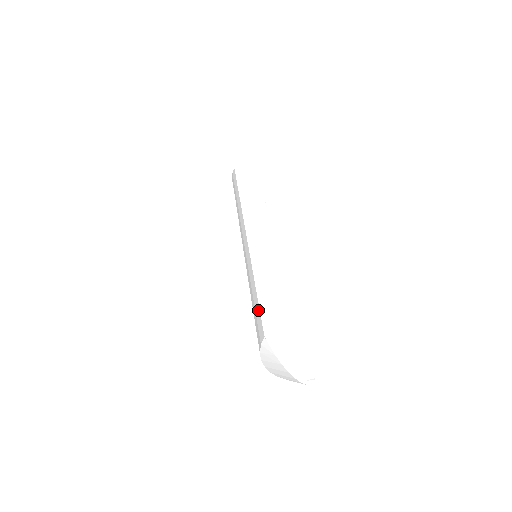
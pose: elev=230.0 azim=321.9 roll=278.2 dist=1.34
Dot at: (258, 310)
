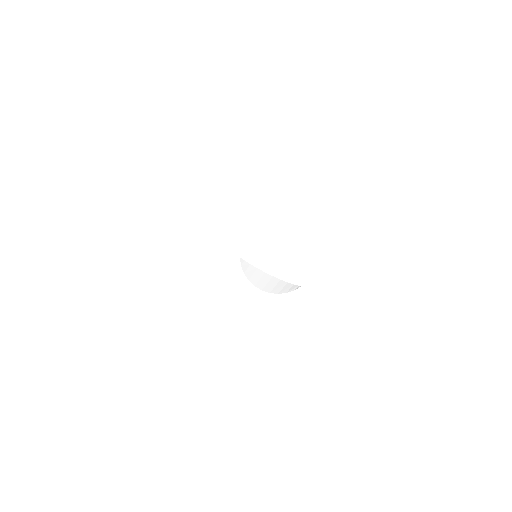
Dot at: occluded
